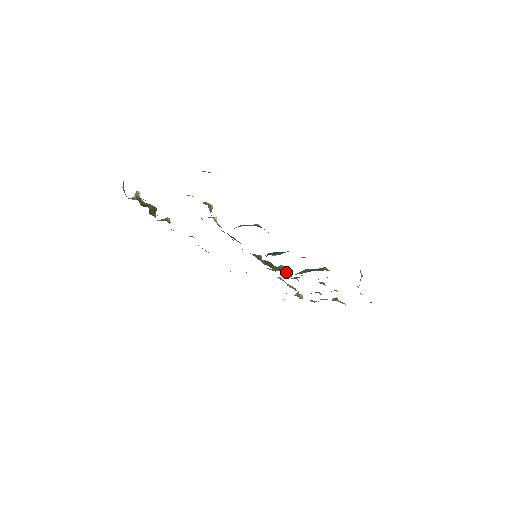
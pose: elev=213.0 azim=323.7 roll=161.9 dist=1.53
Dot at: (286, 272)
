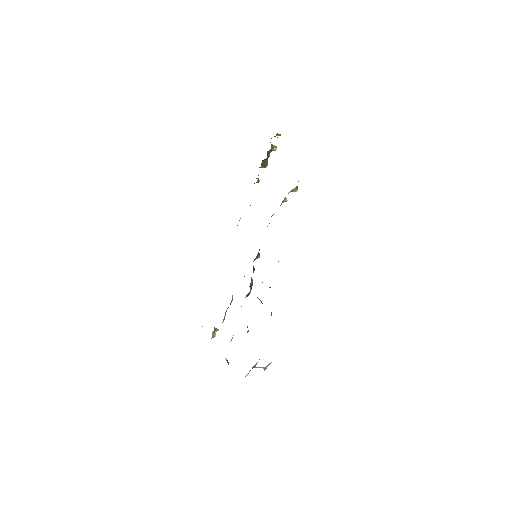
Dot at: (251, 287)
